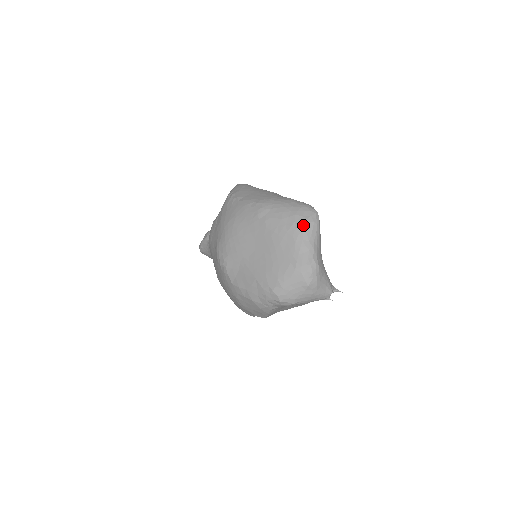
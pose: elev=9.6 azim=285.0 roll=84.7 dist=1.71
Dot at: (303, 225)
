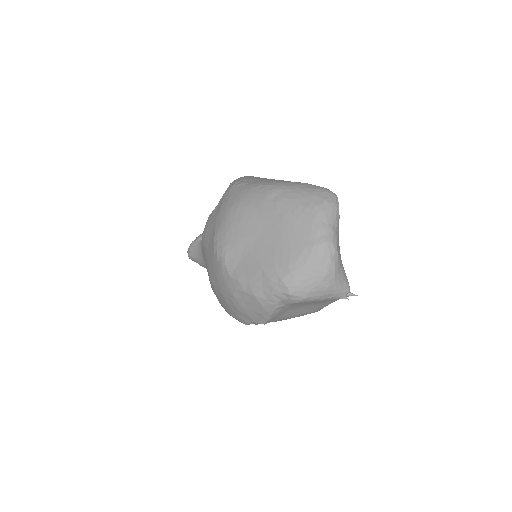
Dot at: (321, 206)
